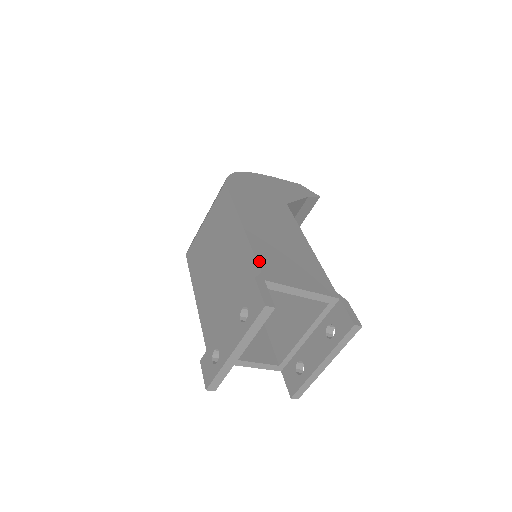
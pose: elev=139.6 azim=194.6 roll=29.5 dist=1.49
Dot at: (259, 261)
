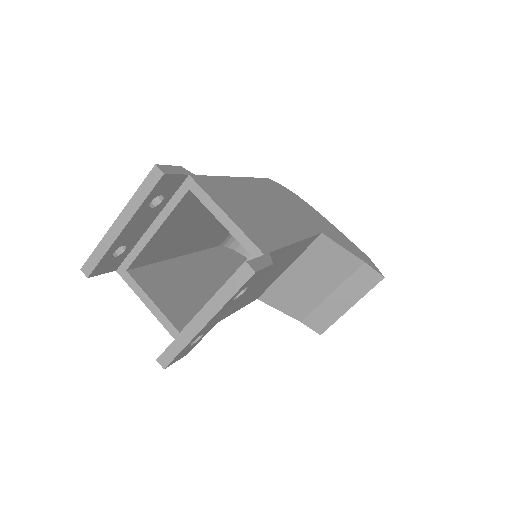
Dot at: (208, 177)
